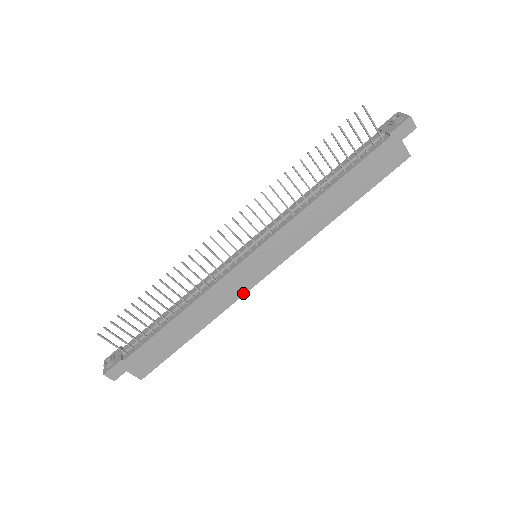
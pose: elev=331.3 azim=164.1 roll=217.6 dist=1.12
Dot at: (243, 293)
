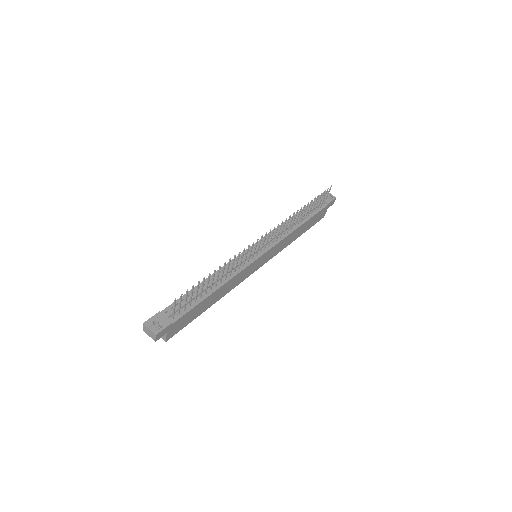
Dot at: (243, 280)
